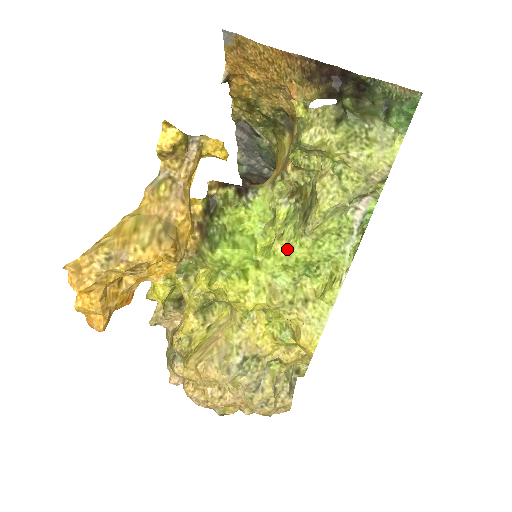
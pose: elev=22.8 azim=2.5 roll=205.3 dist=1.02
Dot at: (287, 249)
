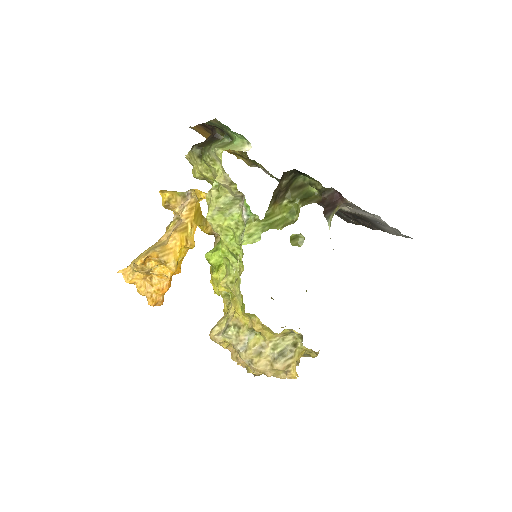
Dot at: occluded
